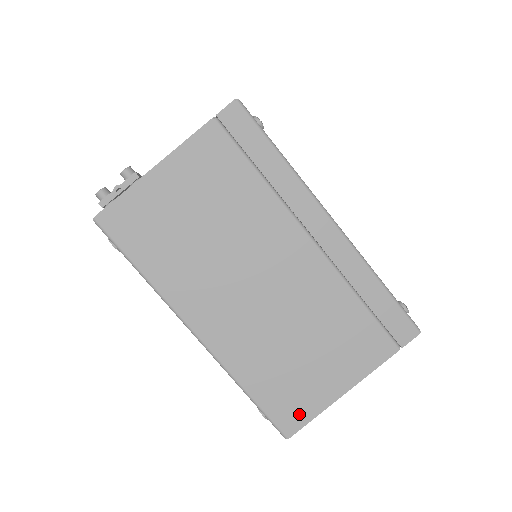
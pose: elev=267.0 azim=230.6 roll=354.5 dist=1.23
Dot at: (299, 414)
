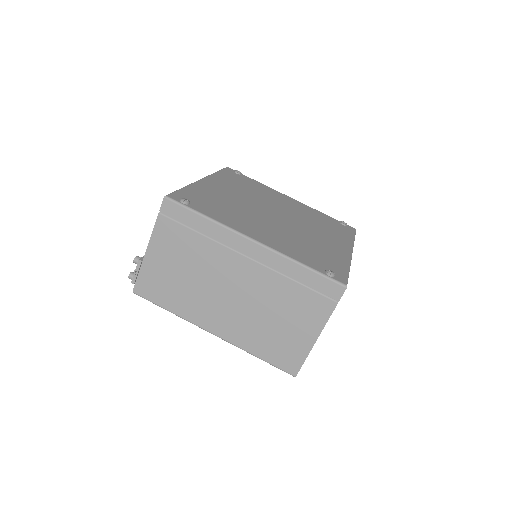
Dot at: (294, 360)
